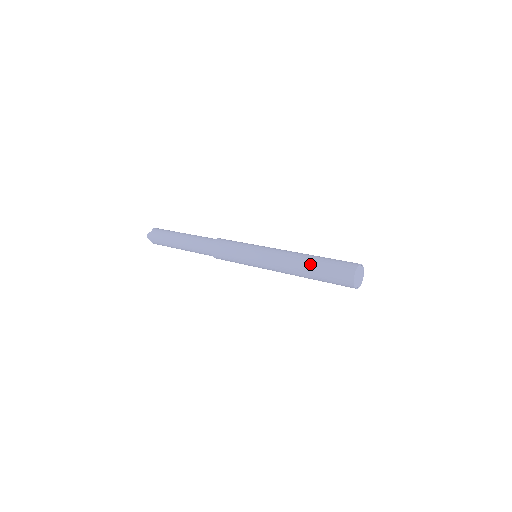
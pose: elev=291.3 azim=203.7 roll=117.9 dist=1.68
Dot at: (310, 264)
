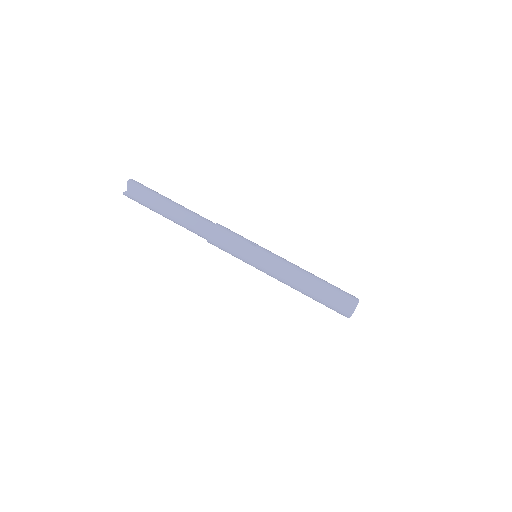
Dot at: (311, 295)
